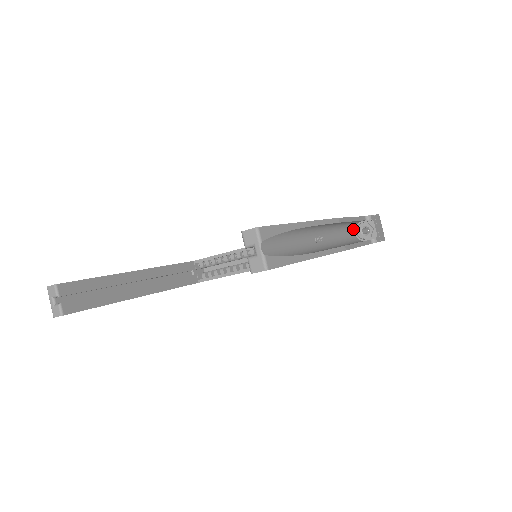
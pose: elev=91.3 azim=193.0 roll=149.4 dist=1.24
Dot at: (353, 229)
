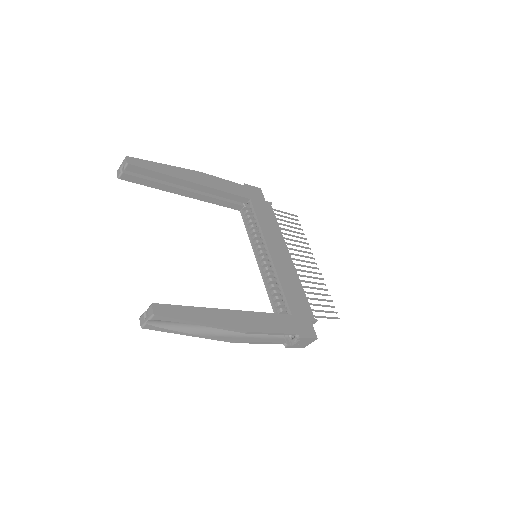
Dot at: occluded
